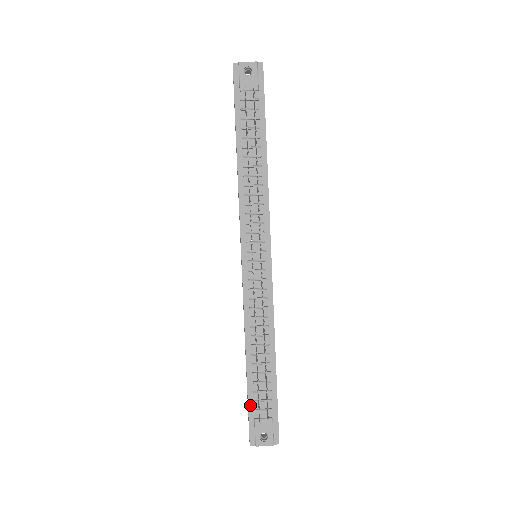
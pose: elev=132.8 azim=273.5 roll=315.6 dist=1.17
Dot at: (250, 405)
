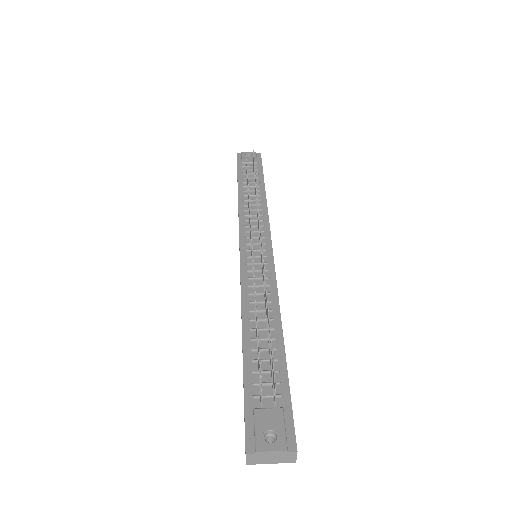
Dot at: (247, 391)
